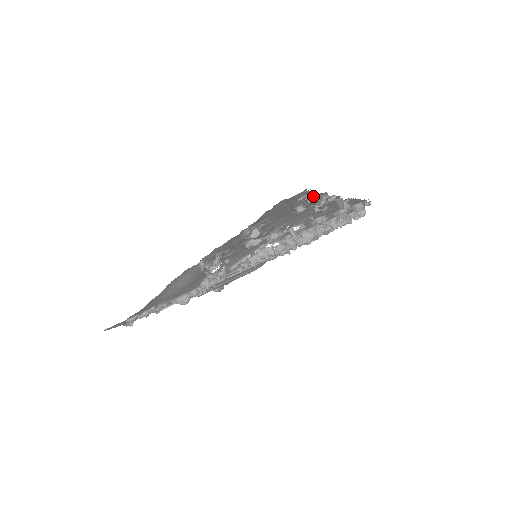
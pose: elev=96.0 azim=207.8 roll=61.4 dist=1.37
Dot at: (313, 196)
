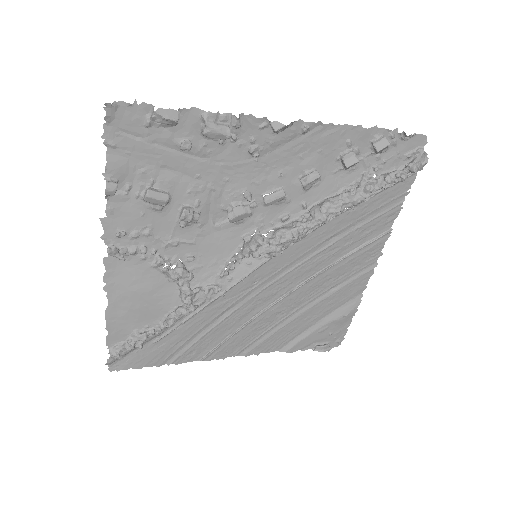
Dot at: (153, 111)
